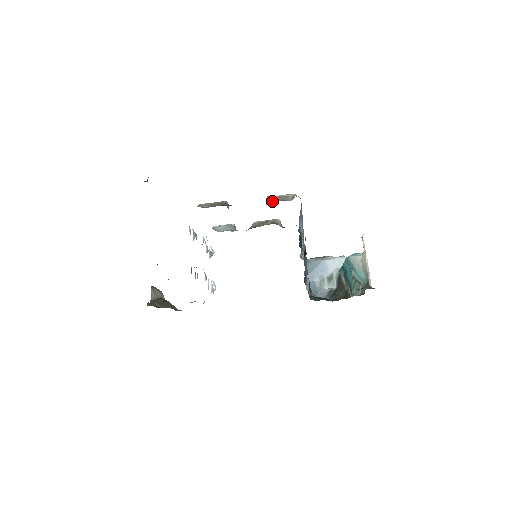
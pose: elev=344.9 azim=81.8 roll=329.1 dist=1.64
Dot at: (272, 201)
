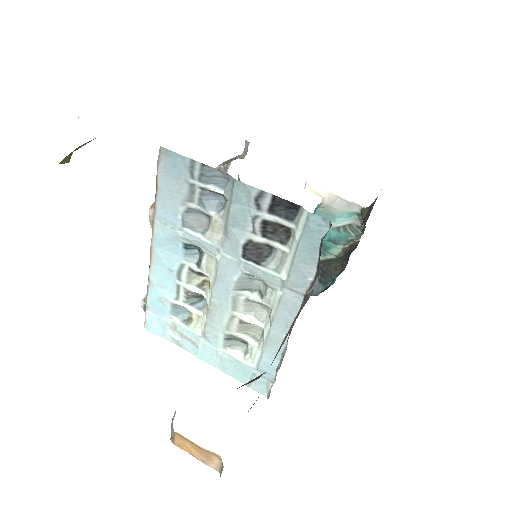
Dot at: occluded
